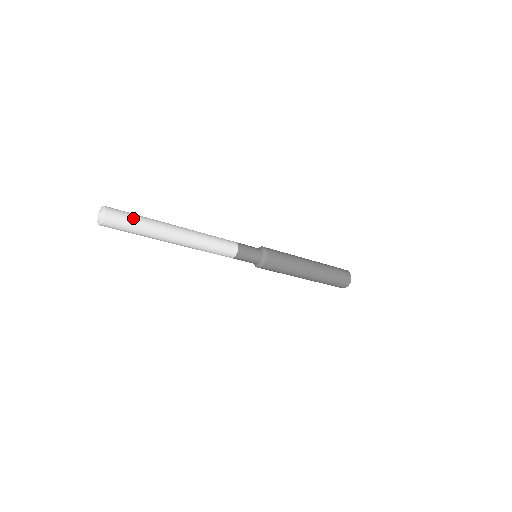
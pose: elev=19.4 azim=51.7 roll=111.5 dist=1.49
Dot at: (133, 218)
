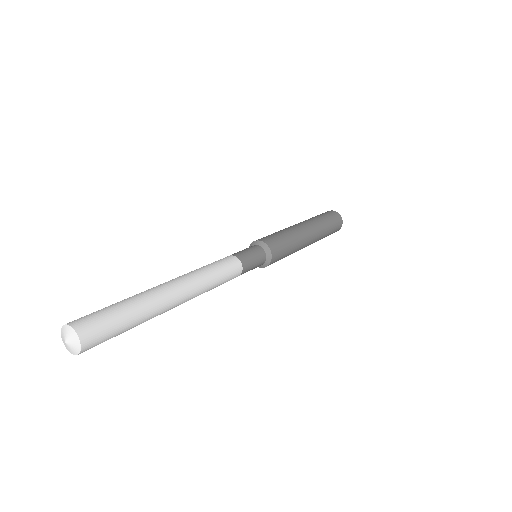
Dot at: occluded
